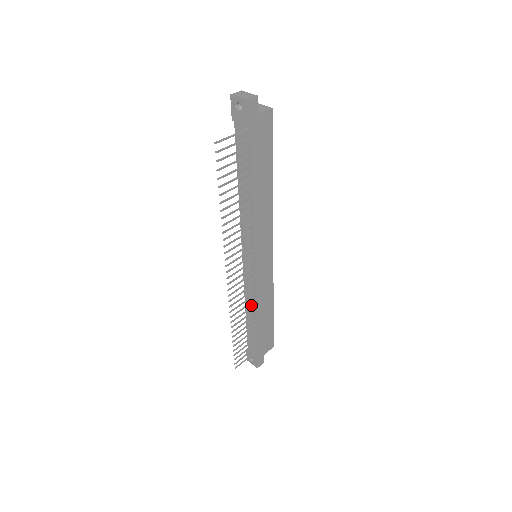
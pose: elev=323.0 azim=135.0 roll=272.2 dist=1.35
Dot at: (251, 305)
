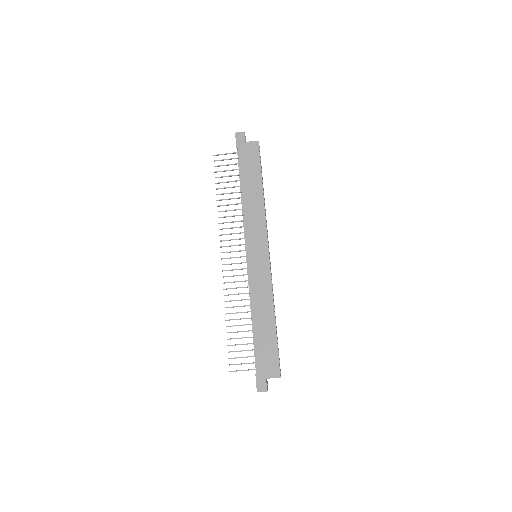
Dot at: occluded
